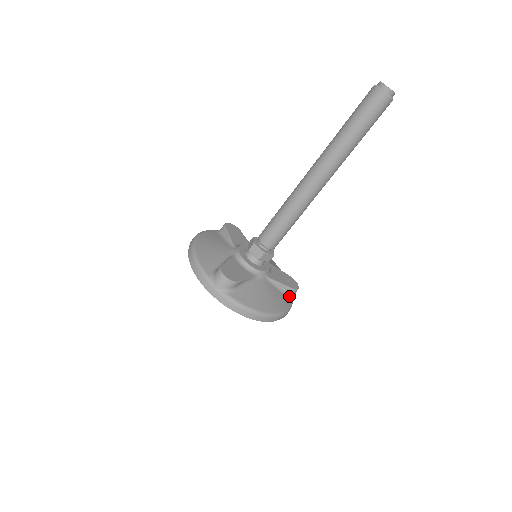
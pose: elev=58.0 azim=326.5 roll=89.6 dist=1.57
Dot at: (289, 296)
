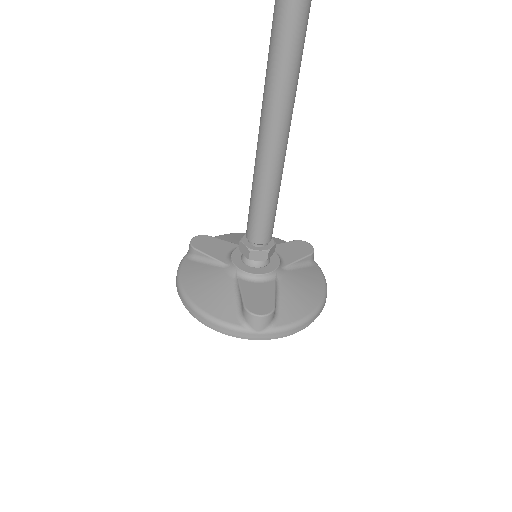
Dot at: (311, 263)
